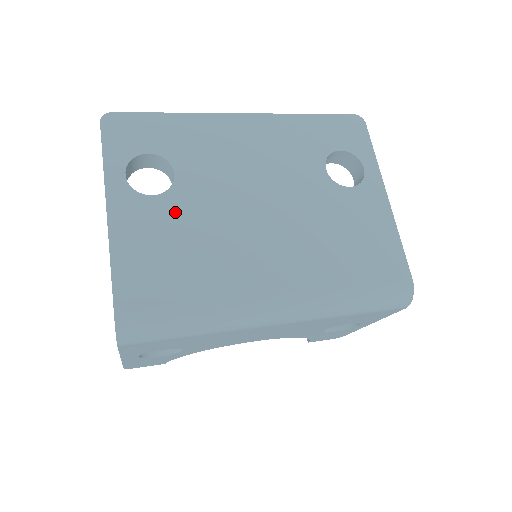
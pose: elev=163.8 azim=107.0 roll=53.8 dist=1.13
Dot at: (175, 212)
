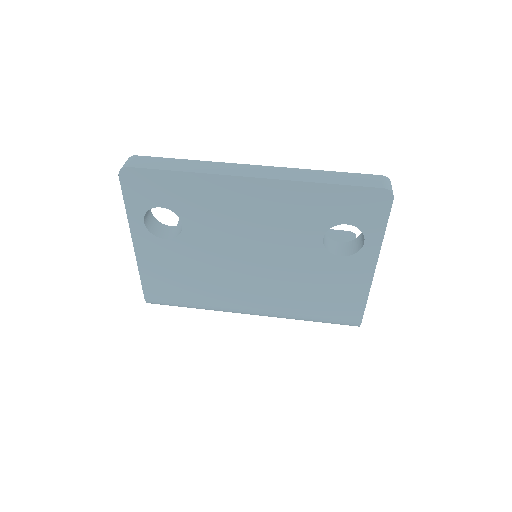
Dot at: (182, 253)
